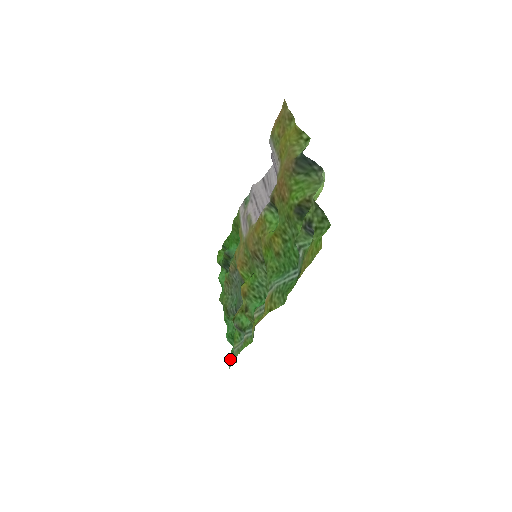
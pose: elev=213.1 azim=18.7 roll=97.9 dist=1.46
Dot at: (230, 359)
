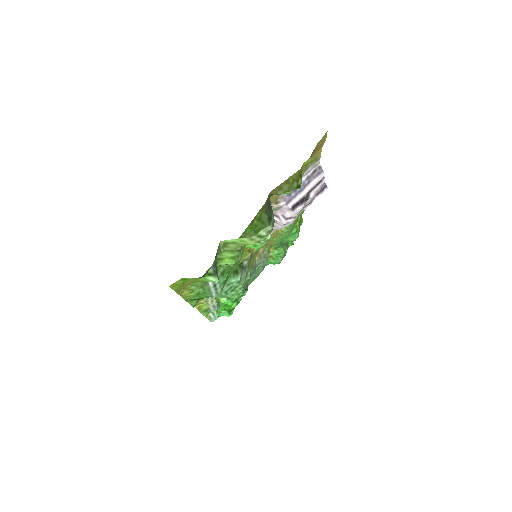
Dot at: occluded
